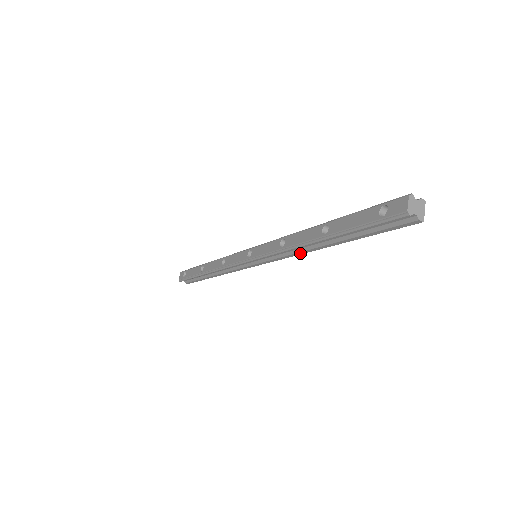
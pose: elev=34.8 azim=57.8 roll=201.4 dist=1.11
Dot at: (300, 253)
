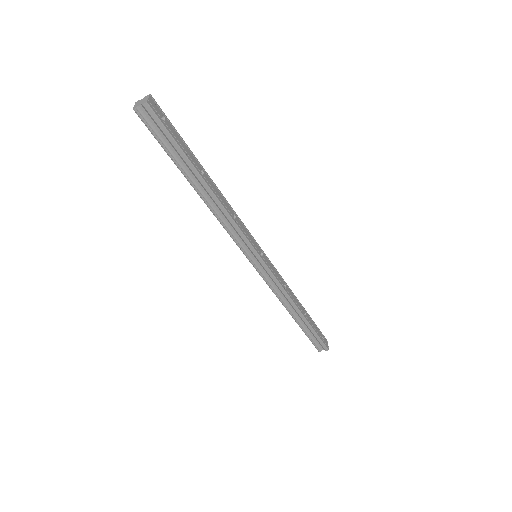
Dot at: (226, 214)
